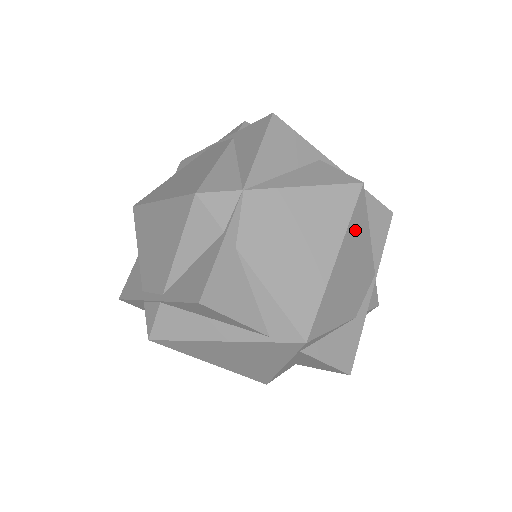
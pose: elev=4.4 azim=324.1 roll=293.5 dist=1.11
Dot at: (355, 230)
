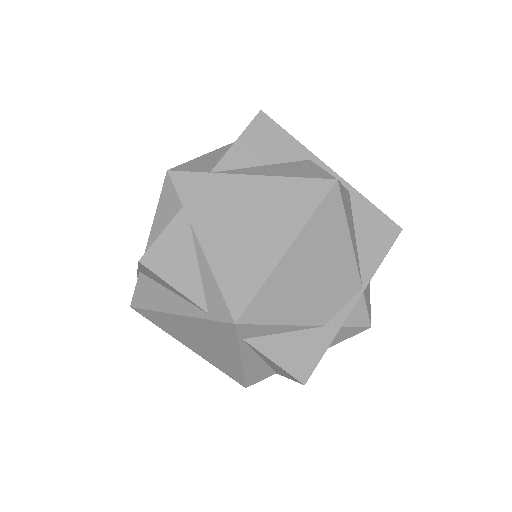
Dot at: (323, 227)
